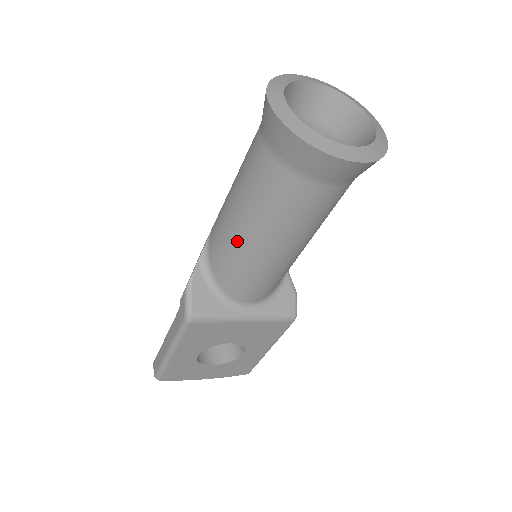
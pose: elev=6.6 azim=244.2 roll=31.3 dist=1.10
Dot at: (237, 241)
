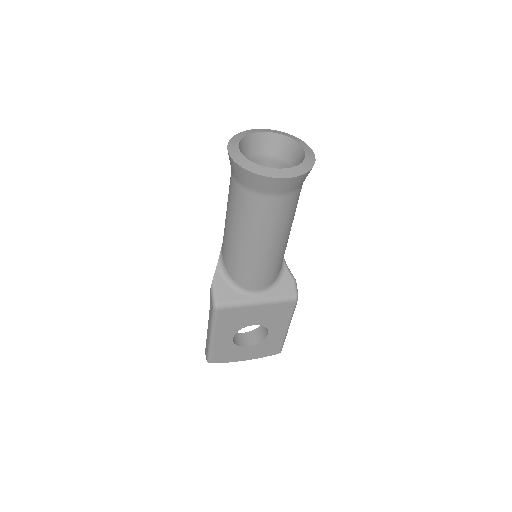
Dot at: (235, 246)
